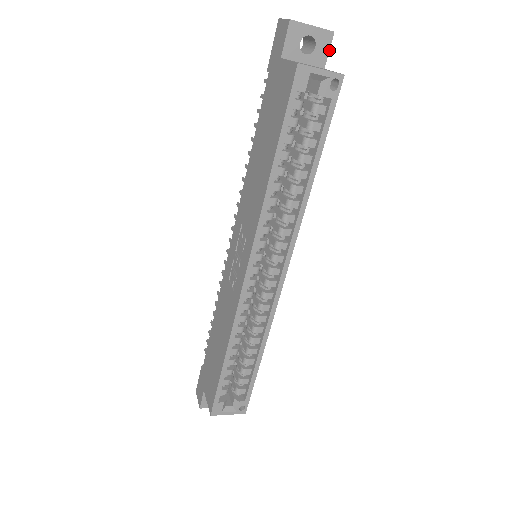
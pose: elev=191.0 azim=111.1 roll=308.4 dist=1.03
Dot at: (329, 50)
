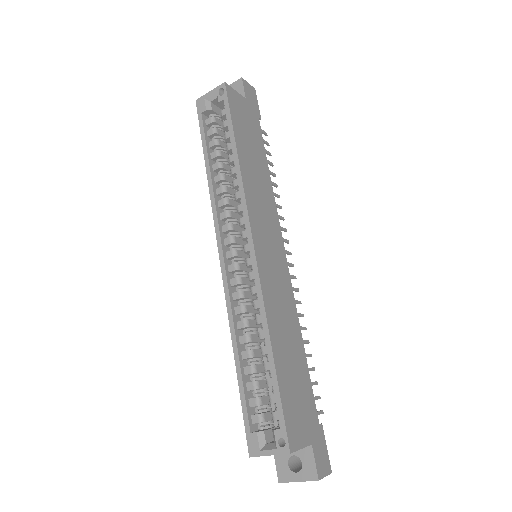
Dot at: (244, 88)
